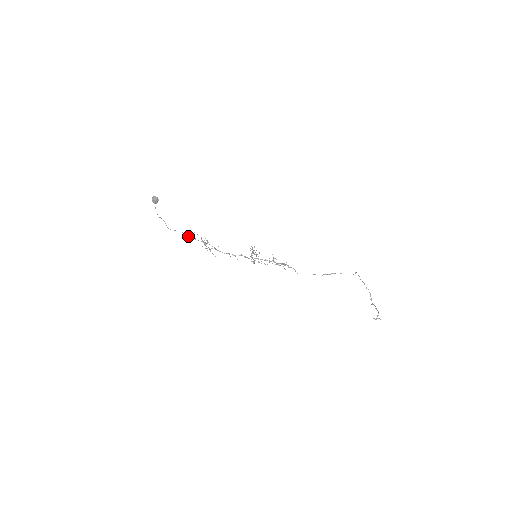
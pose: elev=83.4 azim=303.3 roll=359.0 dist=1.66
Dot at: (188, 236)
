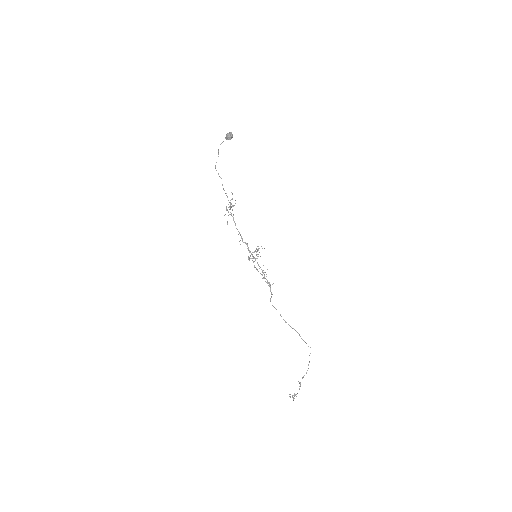
Dot at: occluded
